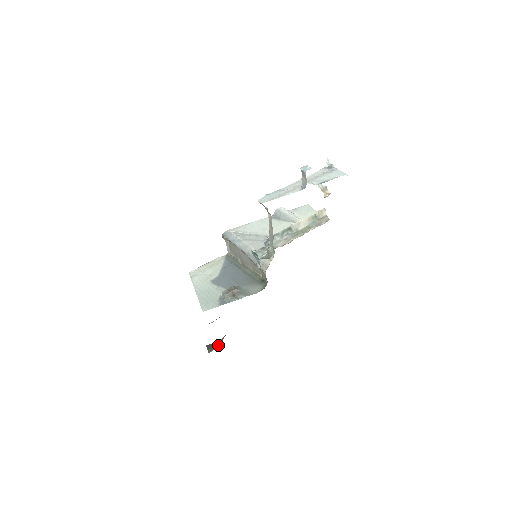
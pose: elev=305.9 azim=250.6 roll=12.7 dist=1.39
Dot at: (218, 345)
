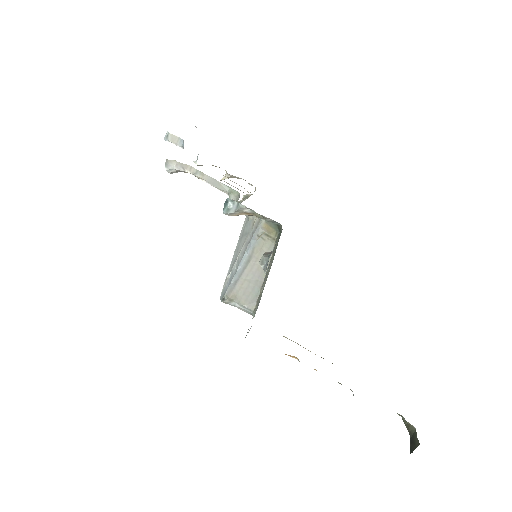
Dot at: (414, 433)
